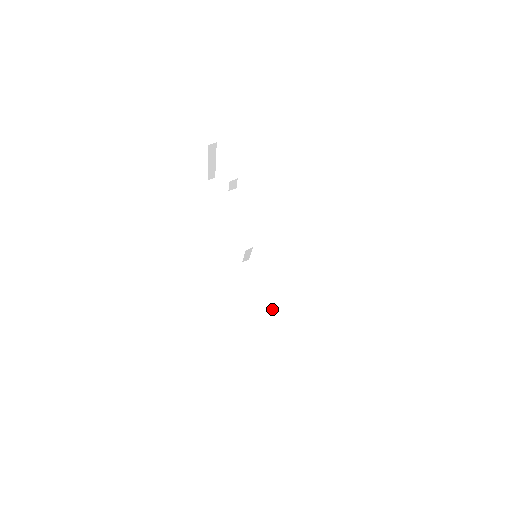
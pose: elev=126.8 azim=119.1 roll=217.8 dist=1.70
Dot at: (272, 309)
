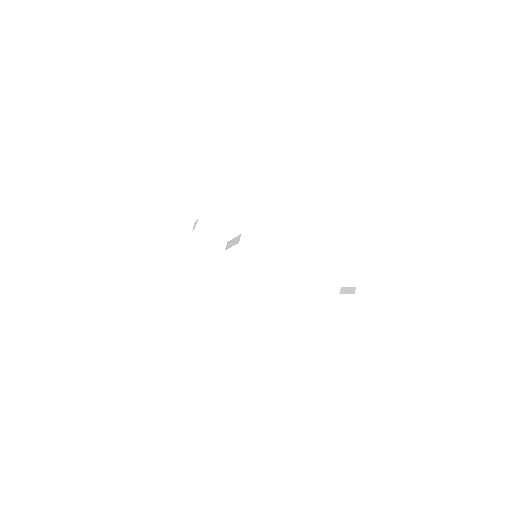
Dot at: (282, 272)
